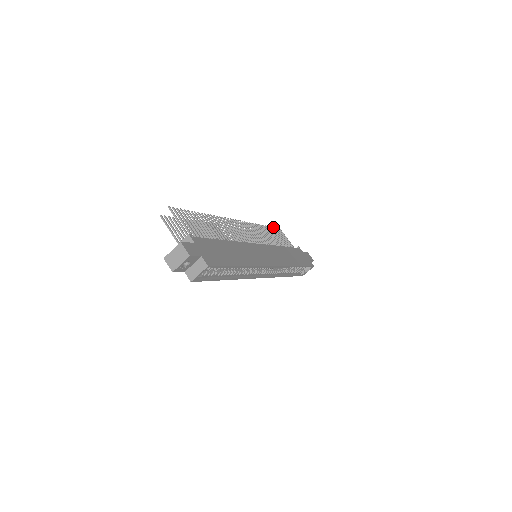
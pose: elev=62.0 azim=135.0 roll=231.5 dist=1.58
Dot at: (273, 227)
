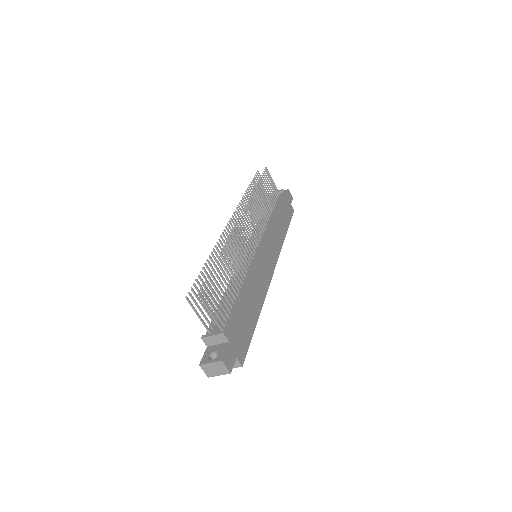
Dot at: (262, 175)
